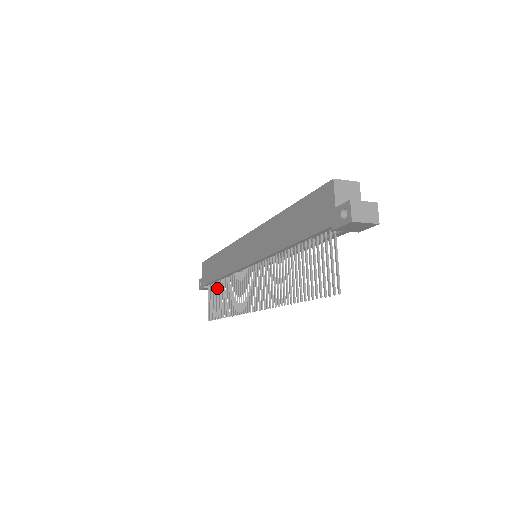
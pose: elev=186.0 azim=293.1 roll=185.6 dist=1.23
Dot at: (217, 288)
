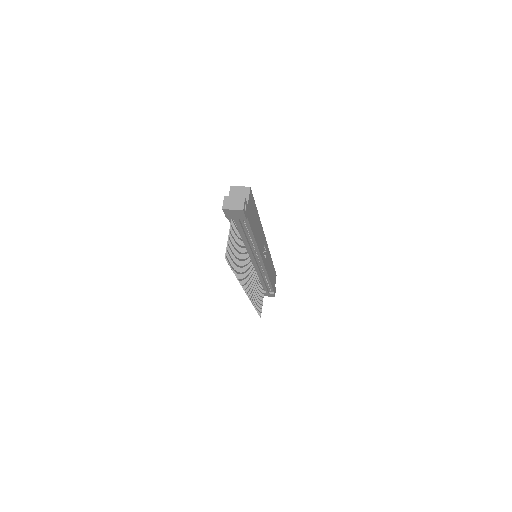
Dot at: (261, 290)
